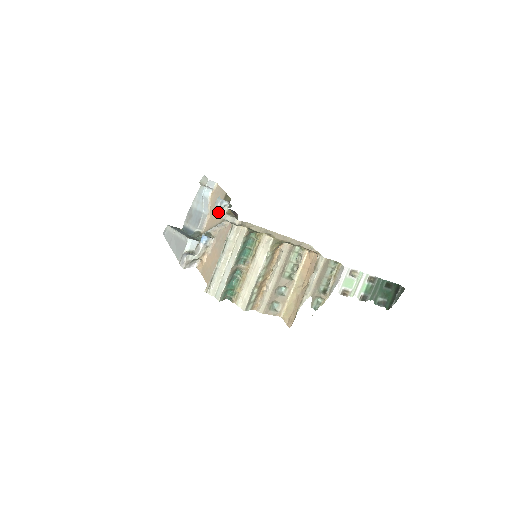
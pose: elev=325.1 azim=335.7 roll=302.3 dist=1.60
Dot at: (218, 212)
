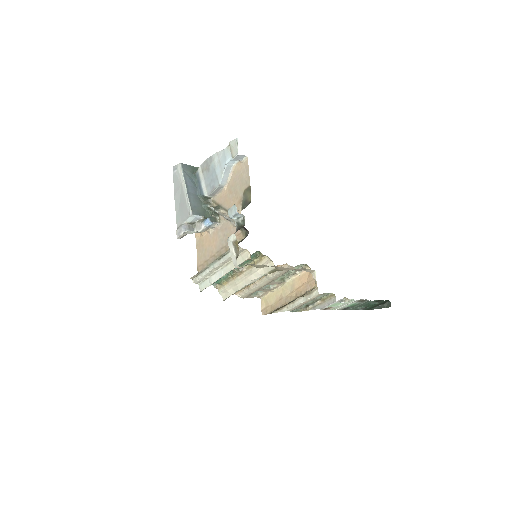
Dot at: (234, 197)
